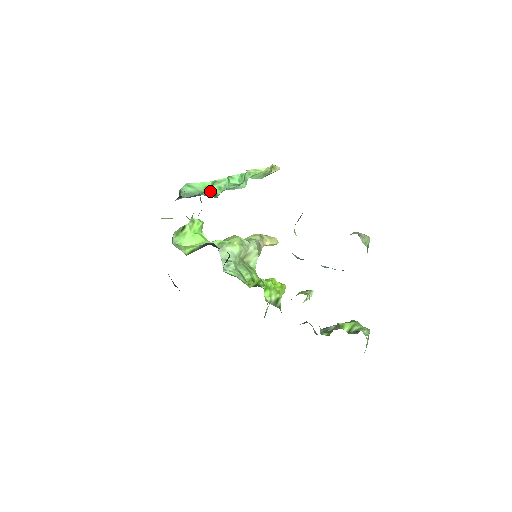
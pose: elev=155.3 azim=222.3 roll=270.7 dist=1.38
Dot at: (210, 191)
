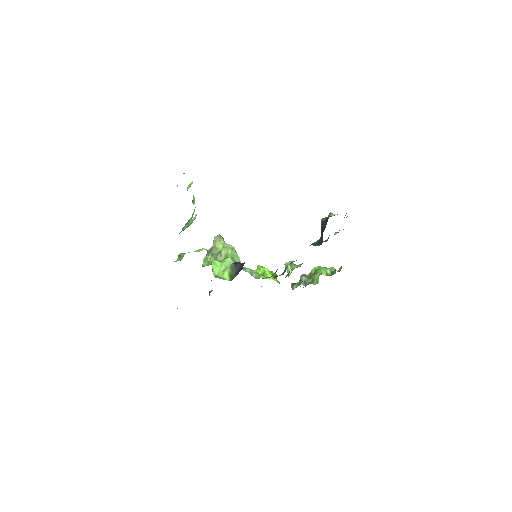
Dot at: (189, 220)
